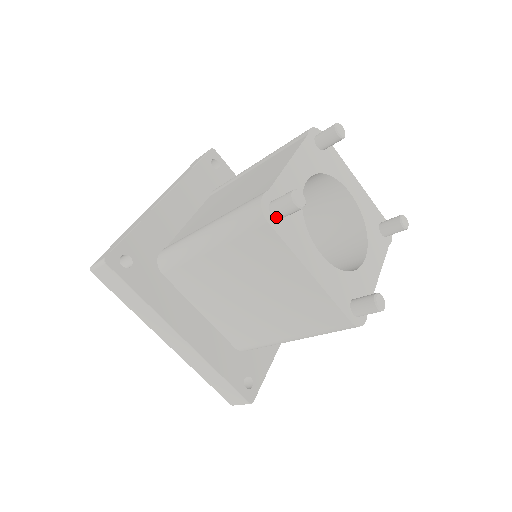
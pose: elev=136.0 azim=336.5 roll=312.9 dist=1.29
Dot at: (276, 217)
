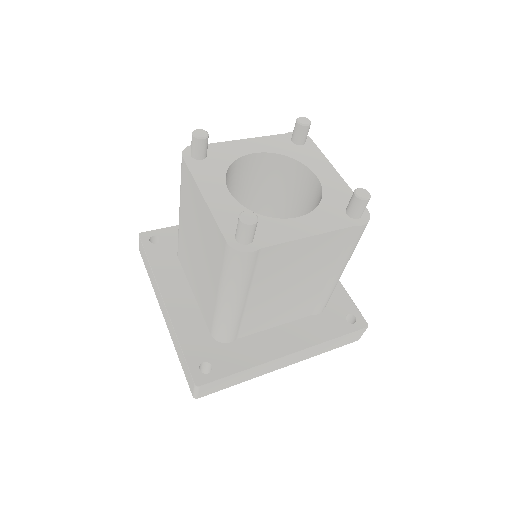
Dot at: (193, 156)
